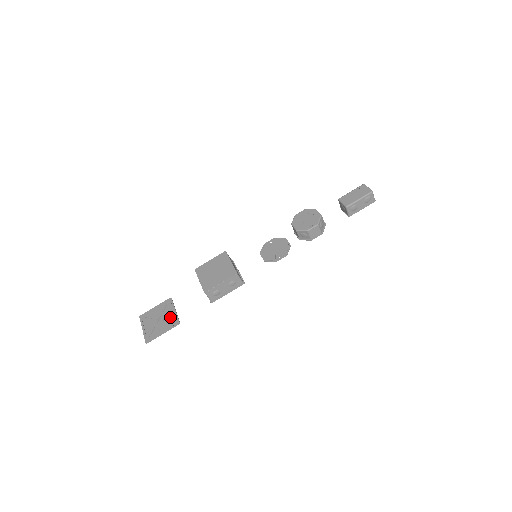
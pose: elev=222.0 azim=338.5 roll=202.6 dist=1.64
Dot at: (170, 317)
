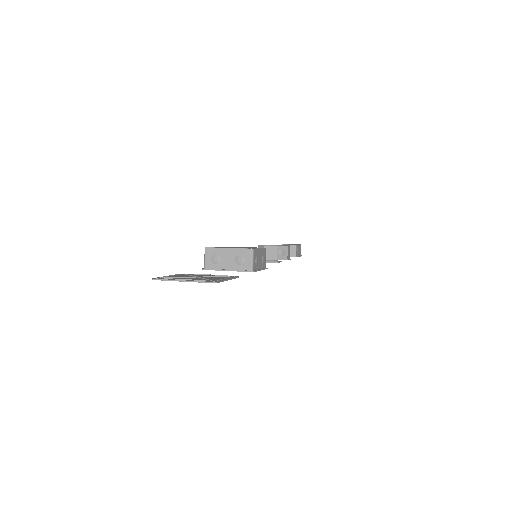
Dot at: (213, 275)
